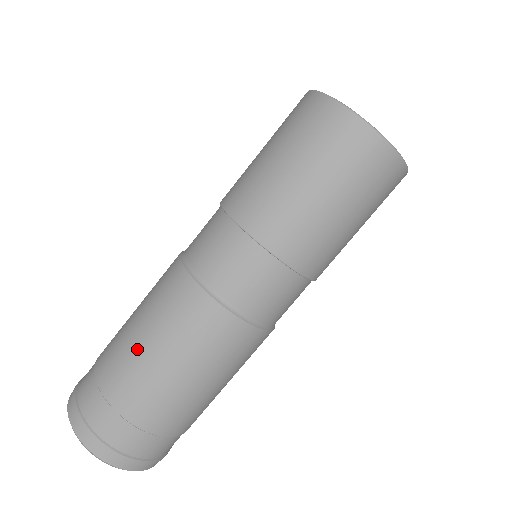
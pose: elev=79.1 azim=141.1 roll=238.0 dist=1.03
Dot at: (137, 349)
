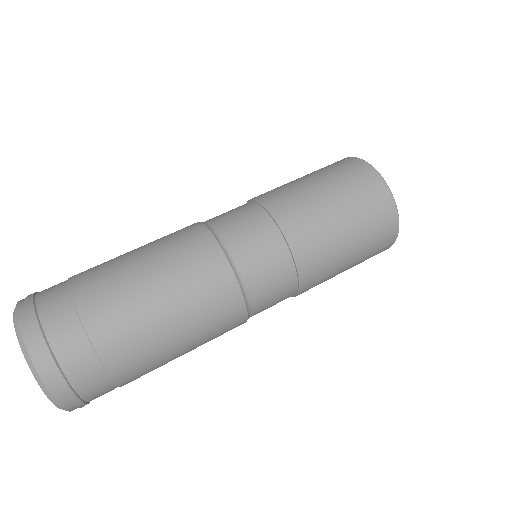
Dot at: occluded
